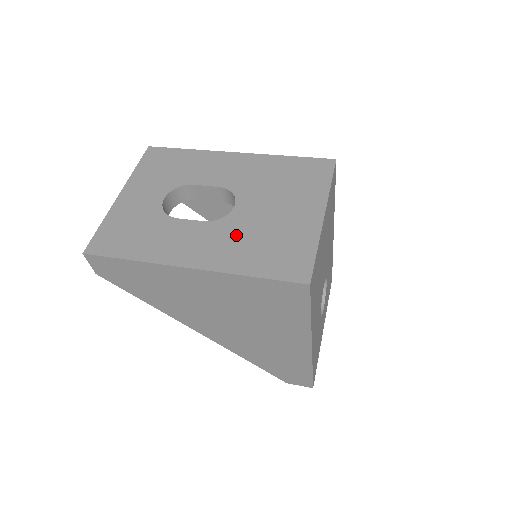
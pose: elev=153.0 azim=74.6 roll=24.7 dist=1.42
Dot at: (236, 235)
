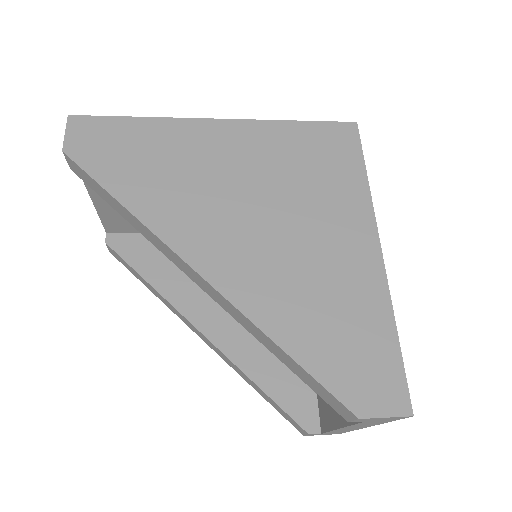
Dot at: occluded
